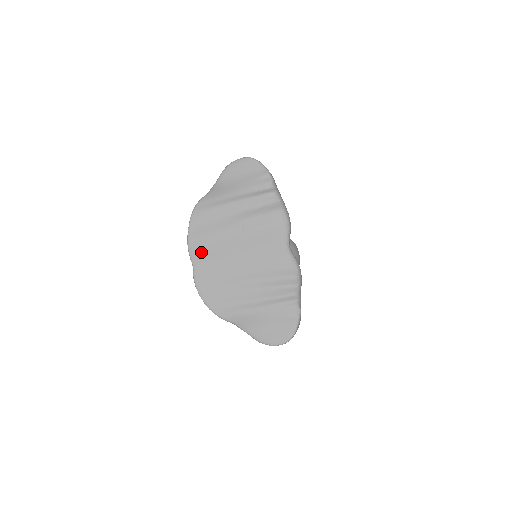
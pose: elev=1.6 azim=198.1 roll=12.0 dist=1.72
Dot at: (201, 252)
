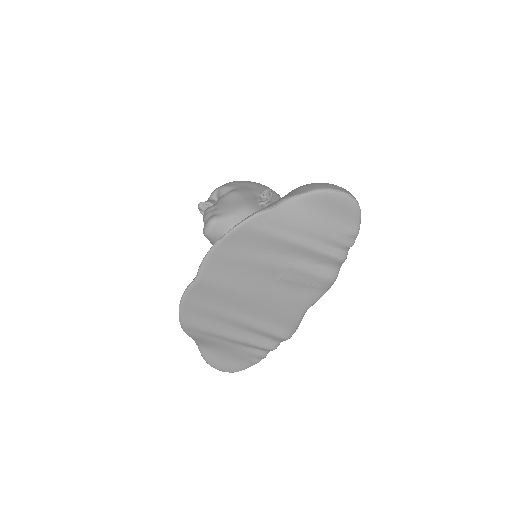
Dot at: (217, 271)
